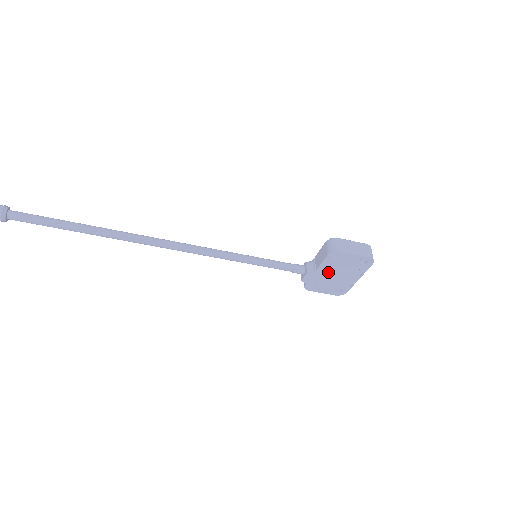
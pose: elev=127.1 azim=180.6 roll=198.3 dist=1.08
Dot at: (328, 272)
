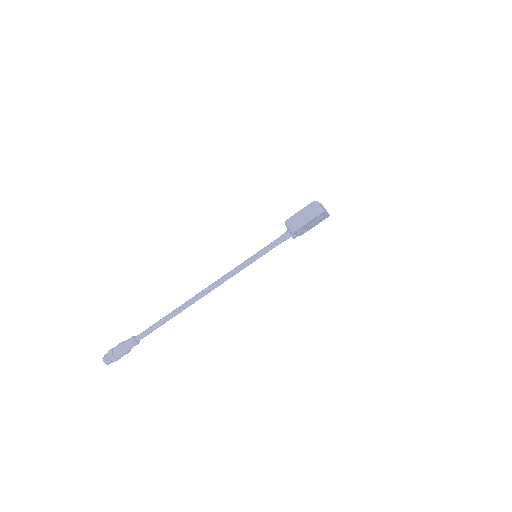
Dot at: (304, 229)
